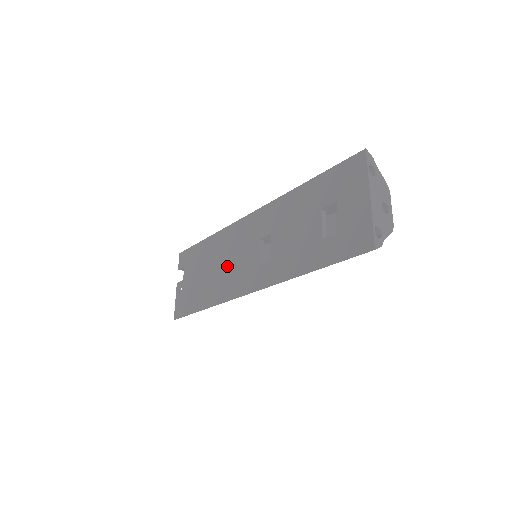
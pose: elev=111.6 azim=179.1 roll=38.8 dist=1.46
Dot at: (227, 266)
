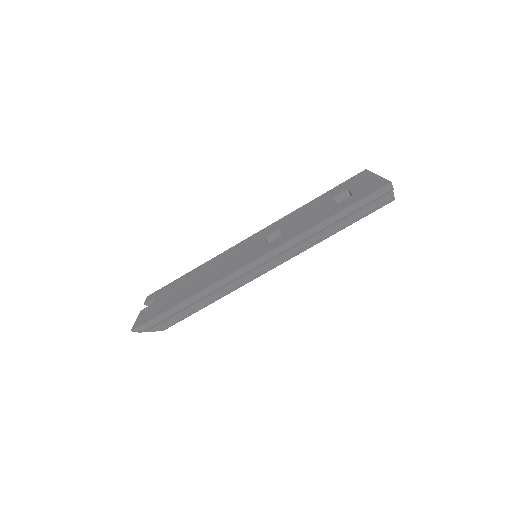
Dot at: (223, 265)
